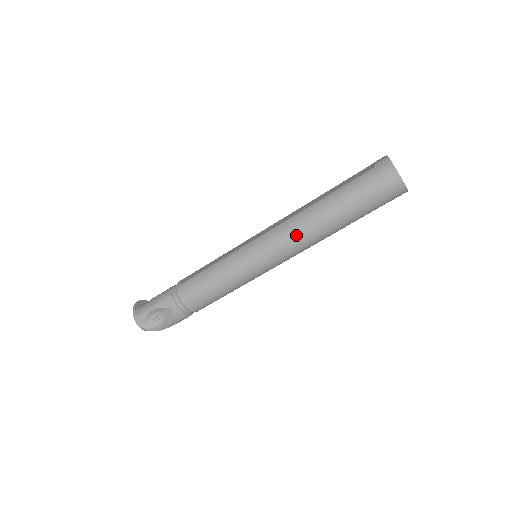
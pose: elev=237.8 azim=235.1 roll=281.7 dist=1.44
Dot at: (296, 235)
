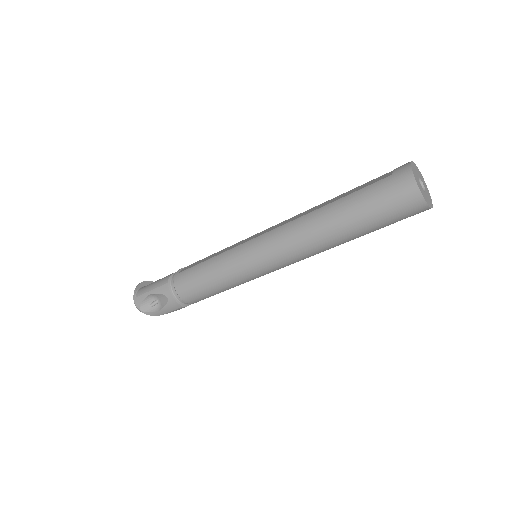
Dot at: (294, 241)
